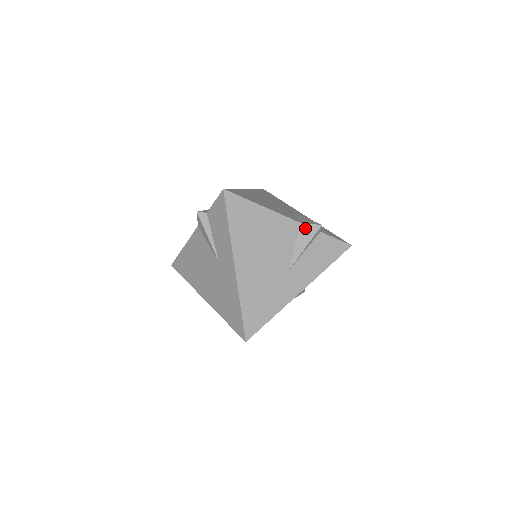
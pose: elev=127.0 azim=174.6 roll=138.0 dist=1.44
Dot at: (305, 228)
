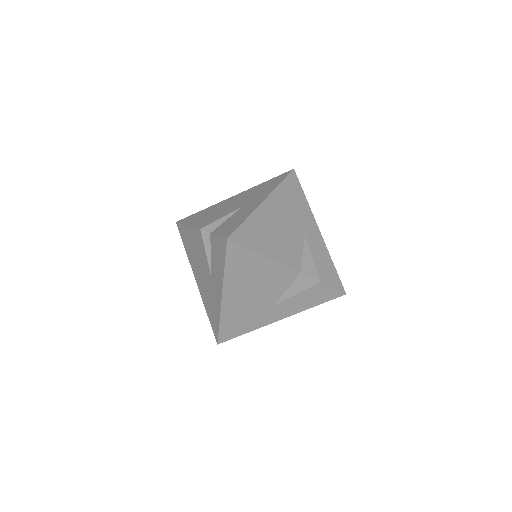
Dot at: (303, 279)
